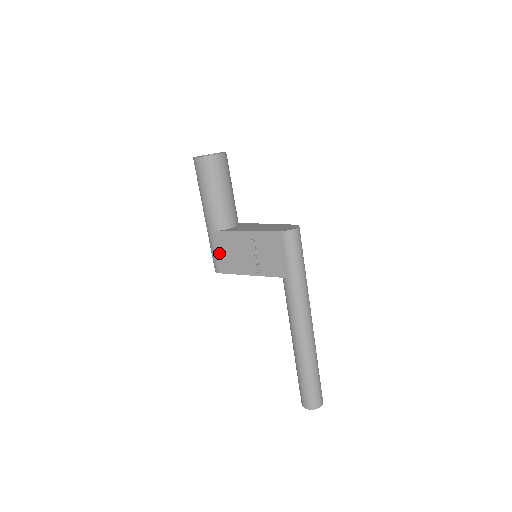
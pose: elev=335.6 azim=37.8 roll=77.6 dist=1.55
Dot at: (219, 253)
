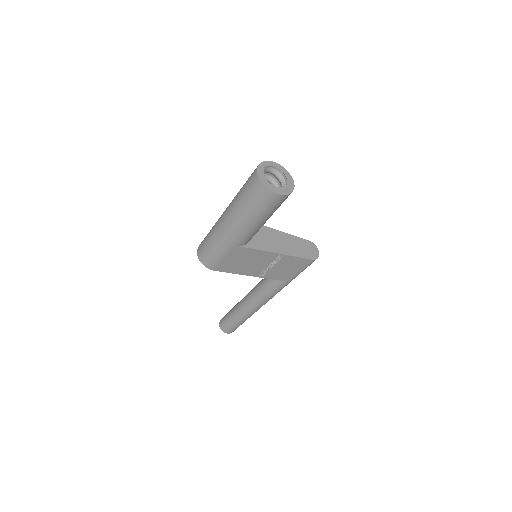
Dot at: (228, 260)
